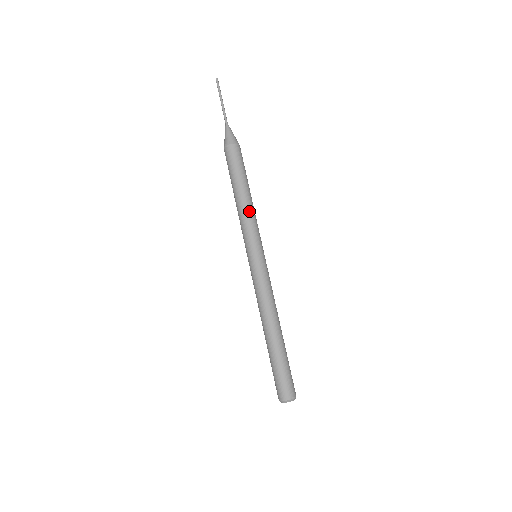
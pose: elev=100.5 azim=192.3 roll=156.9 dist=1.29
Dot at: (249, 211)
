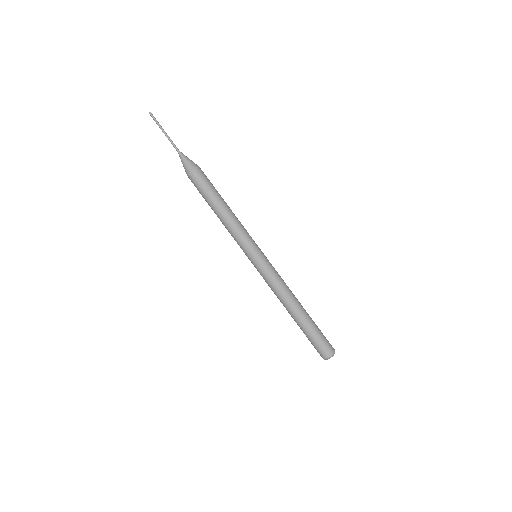
Dot at: (238, 220)
